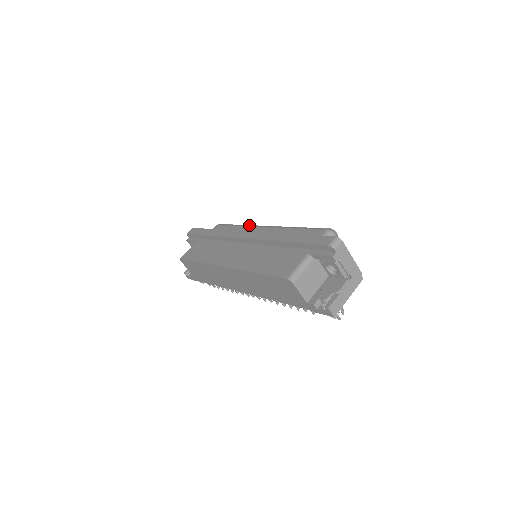
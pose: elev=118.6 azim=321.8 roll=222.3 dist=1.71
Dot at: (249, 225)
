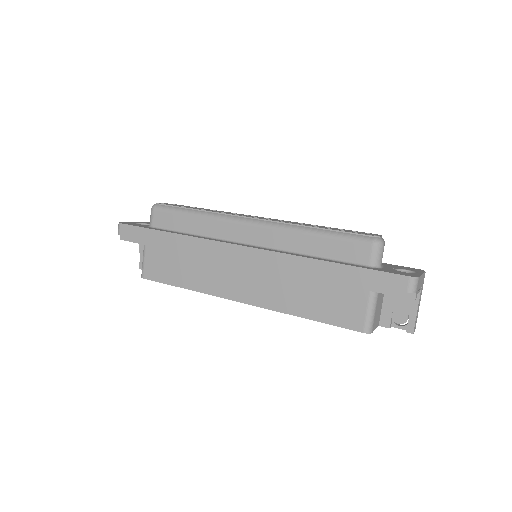
Dot at: (216, 213)
